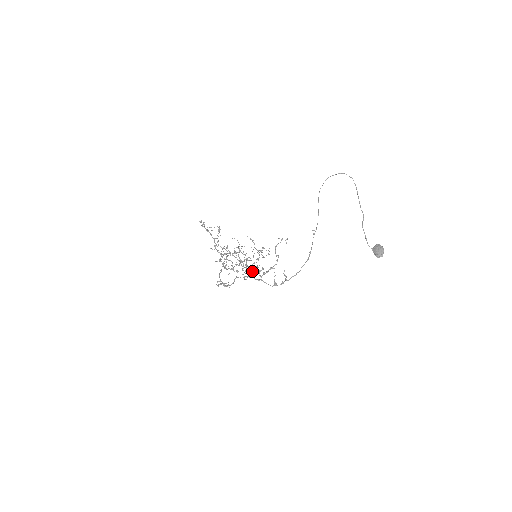
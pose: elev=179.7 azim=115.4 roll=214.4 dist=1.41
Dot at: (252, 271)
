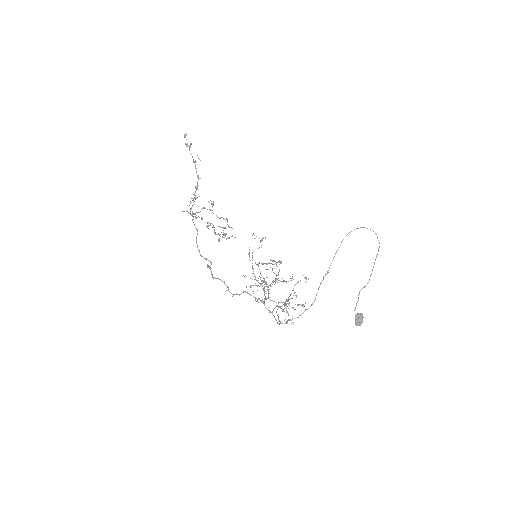
Dot at: (216, 234)
